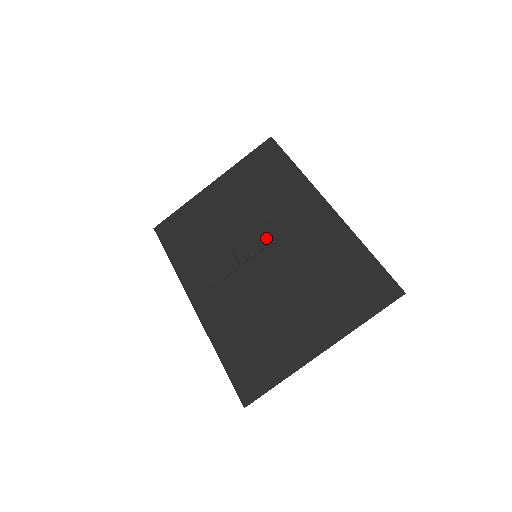
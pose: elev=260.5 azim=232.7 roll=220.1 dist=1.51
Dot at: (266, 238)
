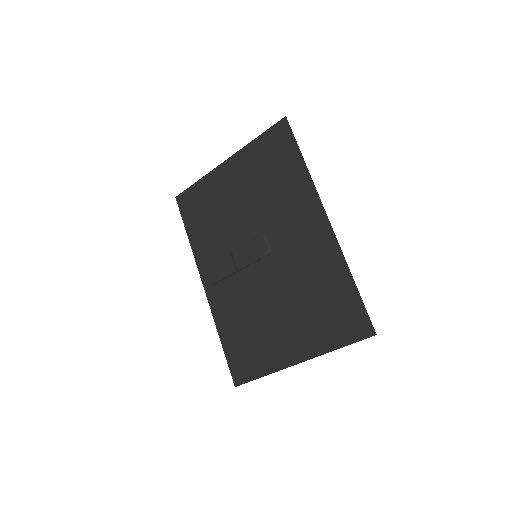
Dot at: (260, 251)
